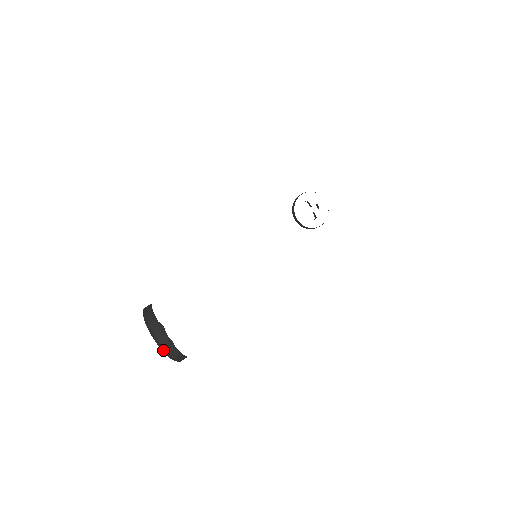
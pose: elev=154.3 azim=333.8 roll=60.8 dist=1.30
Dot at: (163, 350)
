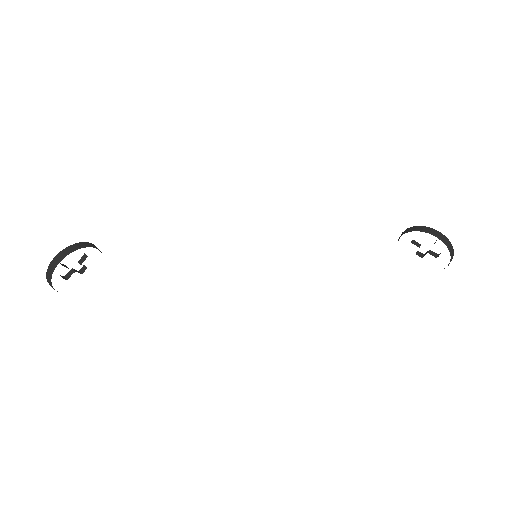
Dot at: occluded
